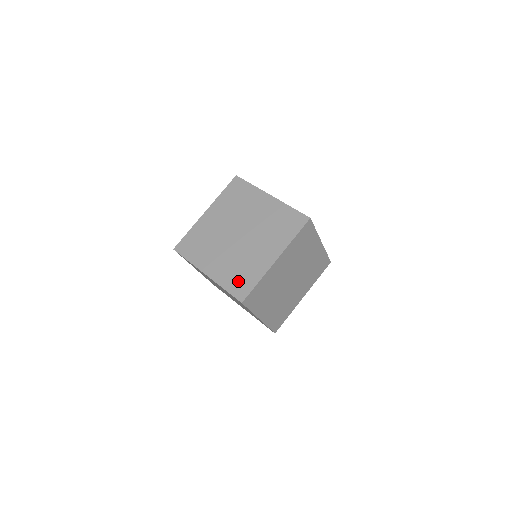
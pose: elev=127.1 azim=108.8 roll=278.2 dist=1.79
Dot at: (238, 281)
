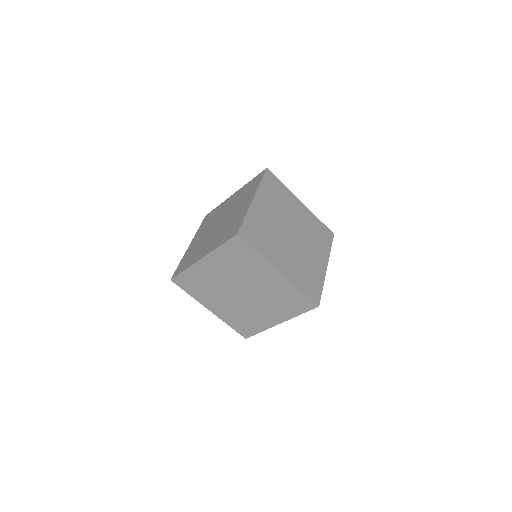
Dot at: (242, 326)
